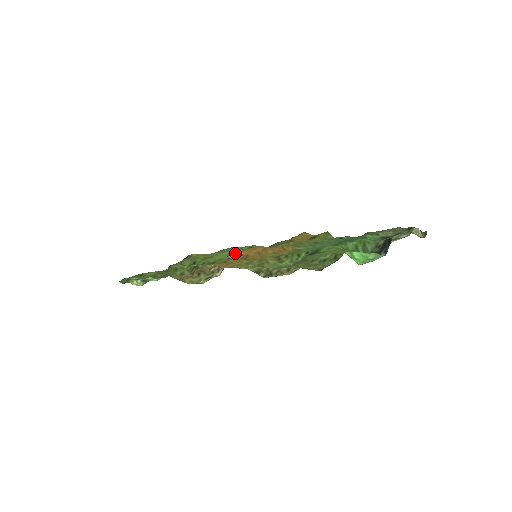
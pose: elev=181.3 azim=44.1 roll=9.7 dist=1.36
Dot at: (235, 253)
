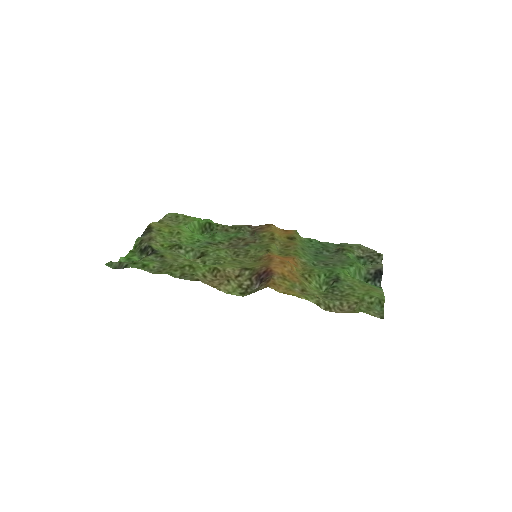
Dot at: (194, 226)
